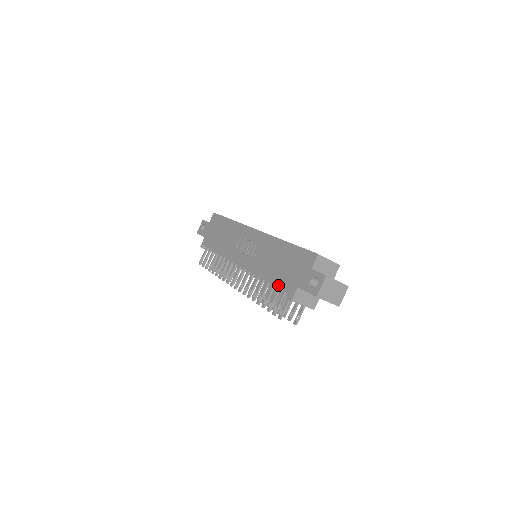
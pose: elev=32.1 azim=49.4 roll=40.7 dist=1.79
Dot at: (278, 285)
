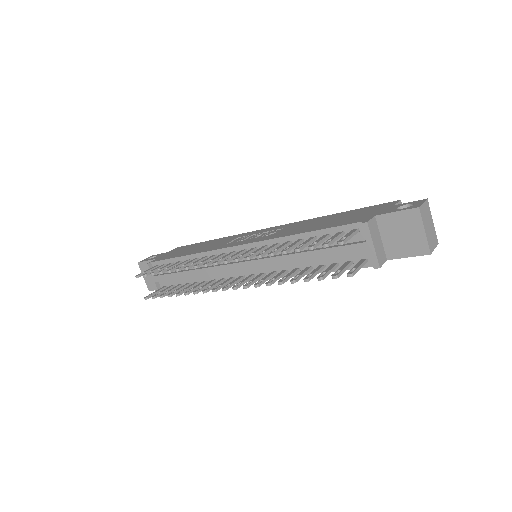
Dot at: (331, 226)
